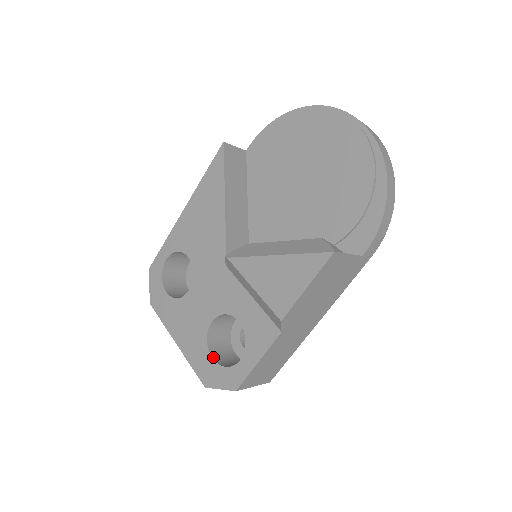
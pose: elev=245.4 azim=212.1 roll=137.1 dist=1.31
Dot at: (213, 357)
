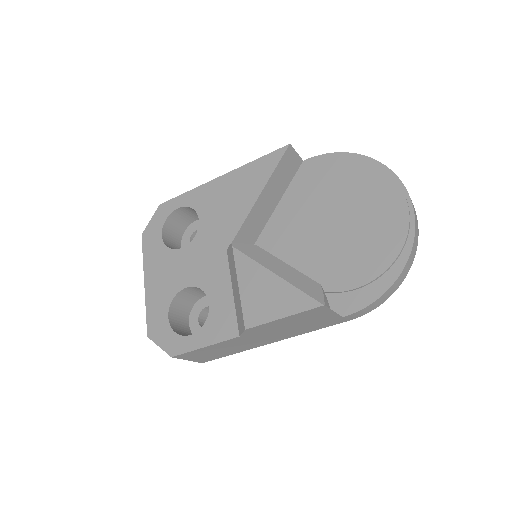
Dot at: (169, 317)
